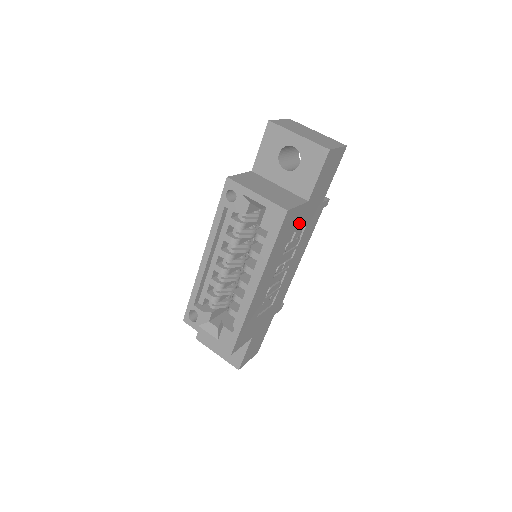
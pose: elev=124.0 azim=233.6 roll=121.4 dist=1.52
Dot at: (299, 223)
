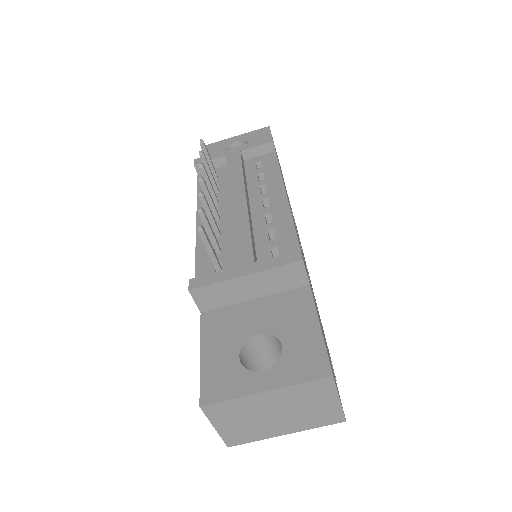
Dot at: occluded
